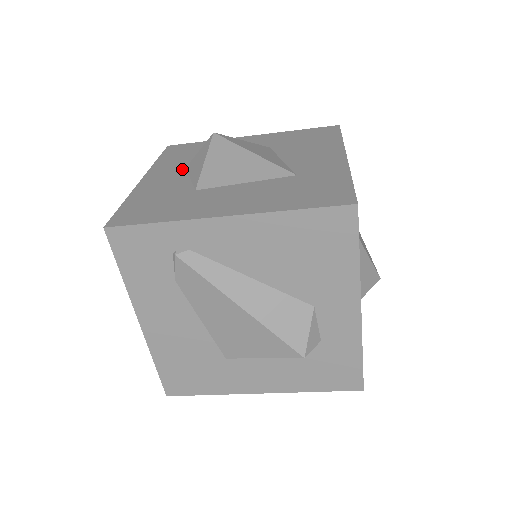
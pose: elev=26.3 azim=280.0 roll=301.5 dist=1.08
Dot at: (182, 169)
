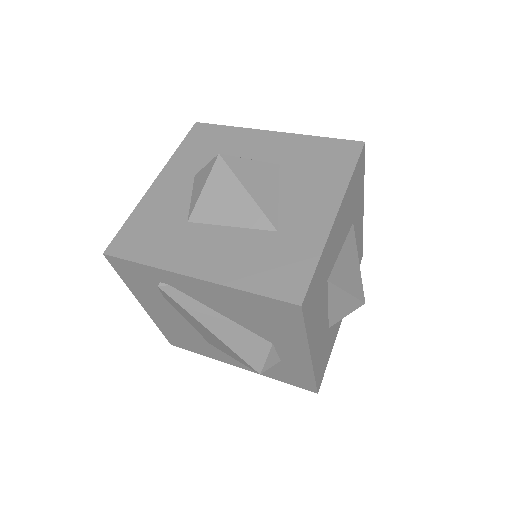
Dot at: (191, 177)
